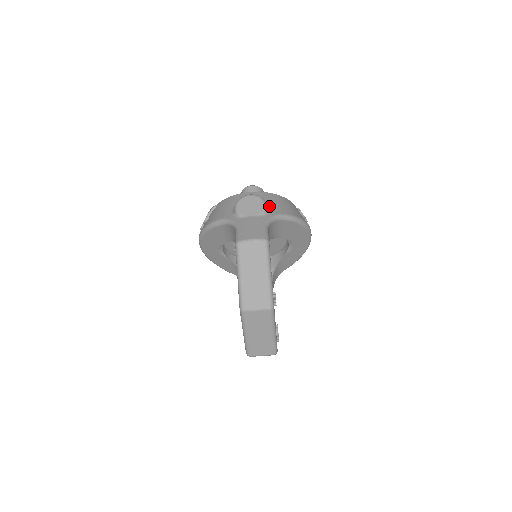
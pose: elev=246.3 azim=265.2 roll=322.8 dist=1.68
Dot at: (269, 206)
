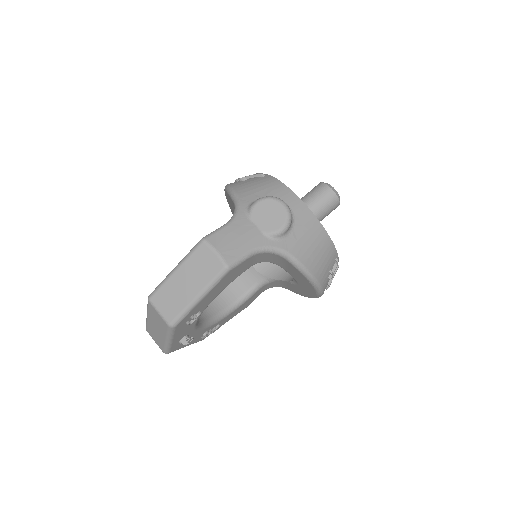
Dot at: (291, 233)
